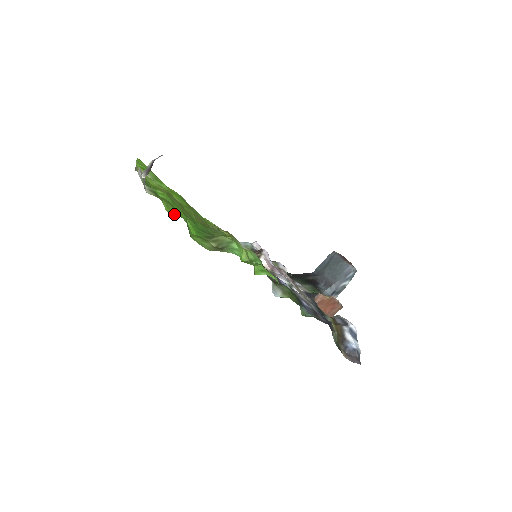
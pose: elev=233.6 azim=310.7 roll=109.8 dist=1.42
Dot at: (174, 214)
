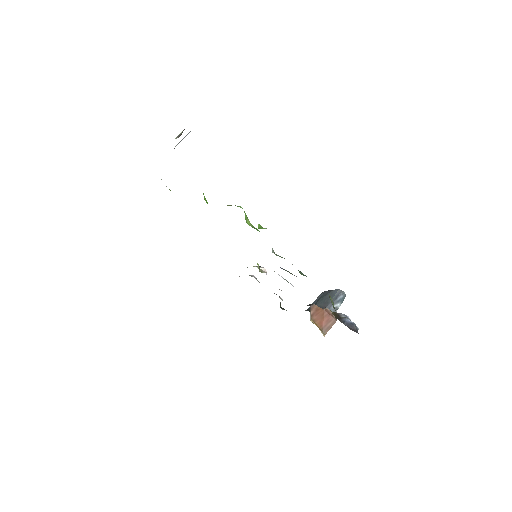
Dot at: occluded
